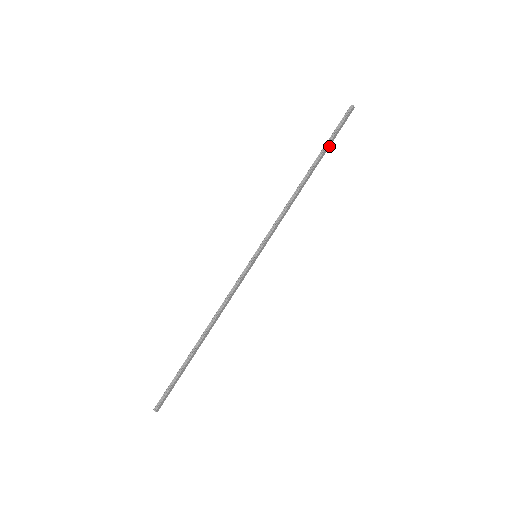
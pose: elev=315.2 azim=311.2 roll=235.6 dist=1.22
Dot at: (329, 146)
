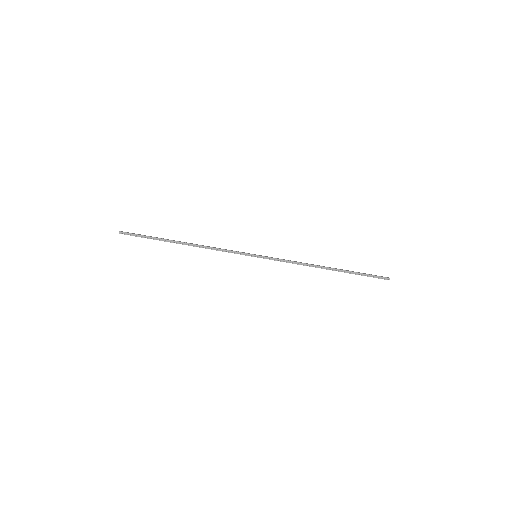
Dot at: (354, 273)
